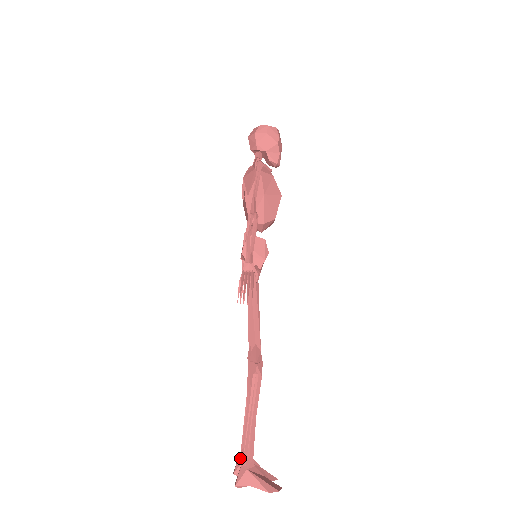
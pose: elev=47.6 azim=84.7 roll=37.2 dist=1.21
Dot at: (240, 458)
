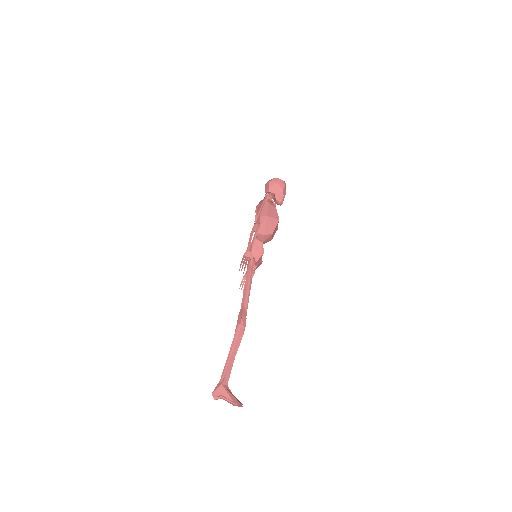
Dot at: occluded
